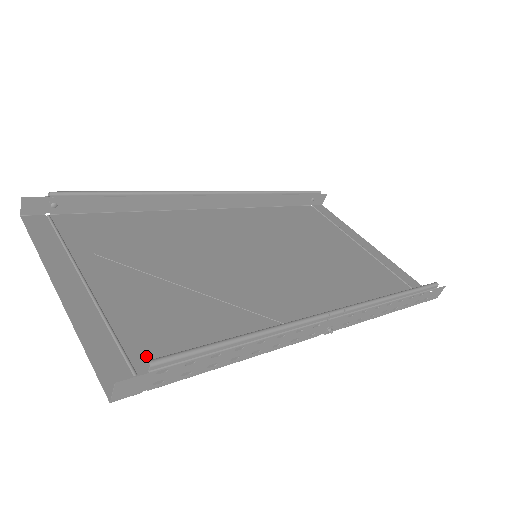
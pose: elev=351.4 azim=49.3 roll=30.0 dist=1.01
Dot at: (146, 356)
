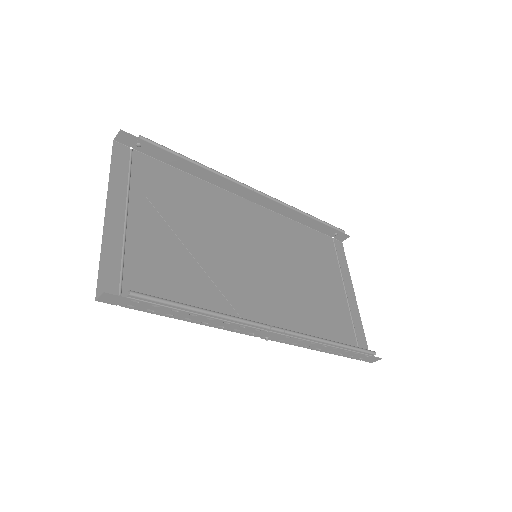
Dot at: (134, 284)
